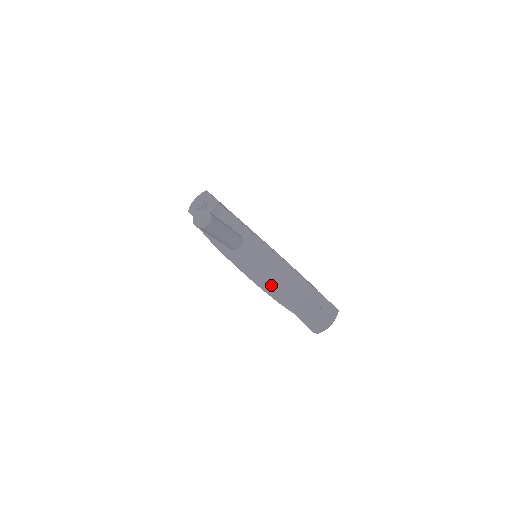
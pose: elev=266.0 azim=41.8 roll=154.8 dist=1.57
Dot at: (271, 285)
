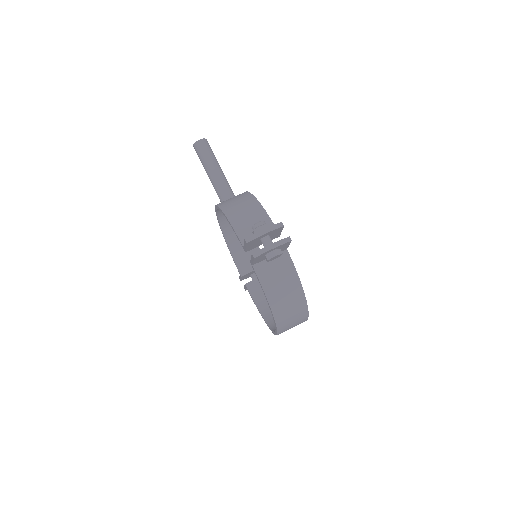
Dot at: (231, 207)
